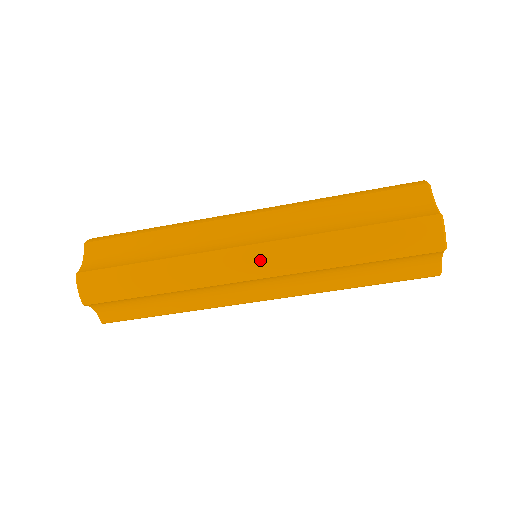
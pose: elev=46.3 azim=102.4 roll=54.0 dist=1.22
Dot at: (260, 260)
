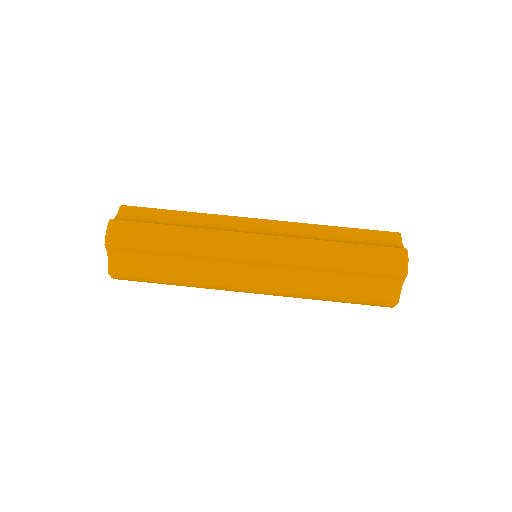
Dot at: (265, 247)
